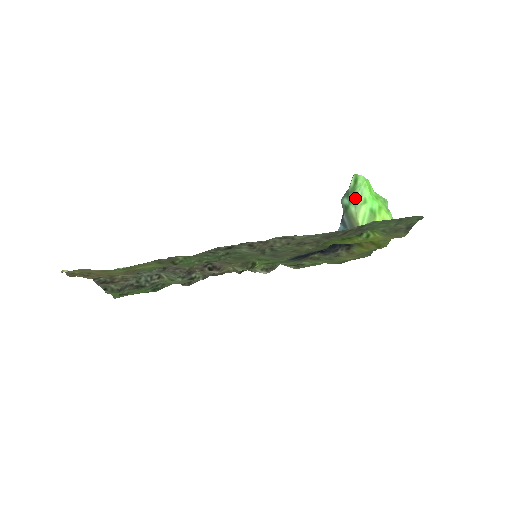
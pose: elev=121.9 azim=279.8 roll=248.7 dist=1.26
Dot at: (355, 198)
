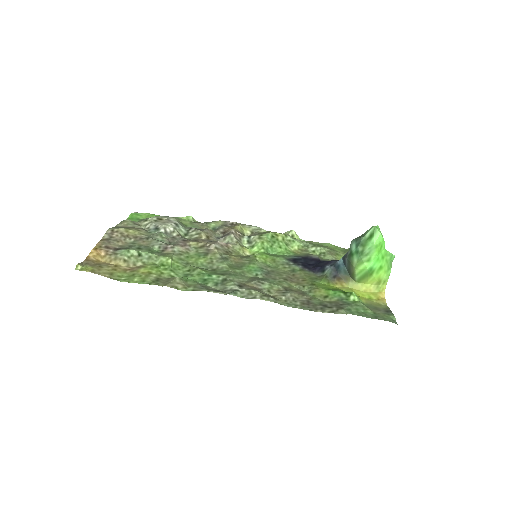
Dot at: (361, 254)
